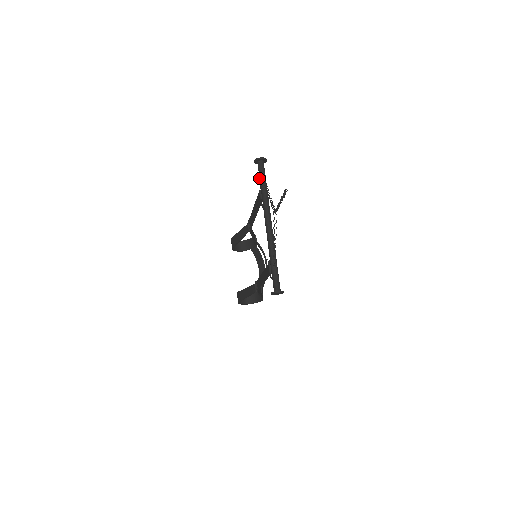
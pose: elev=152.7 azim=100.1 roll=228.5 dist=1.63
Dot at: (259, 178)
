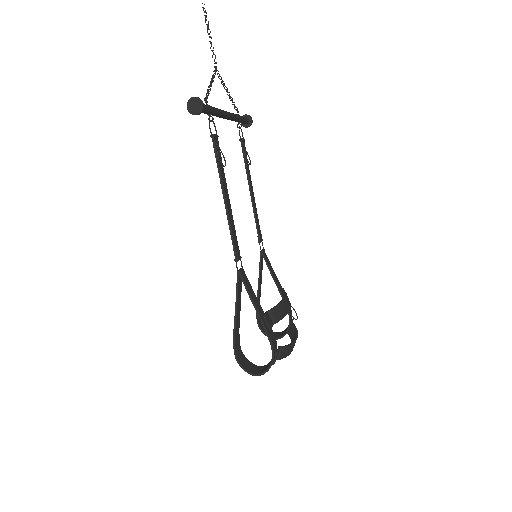
Dot at: occluded
